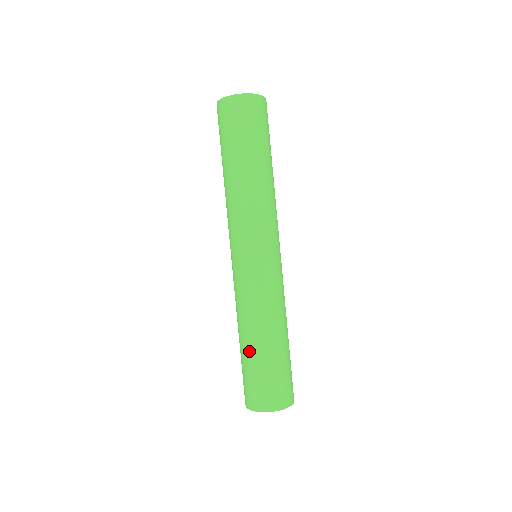
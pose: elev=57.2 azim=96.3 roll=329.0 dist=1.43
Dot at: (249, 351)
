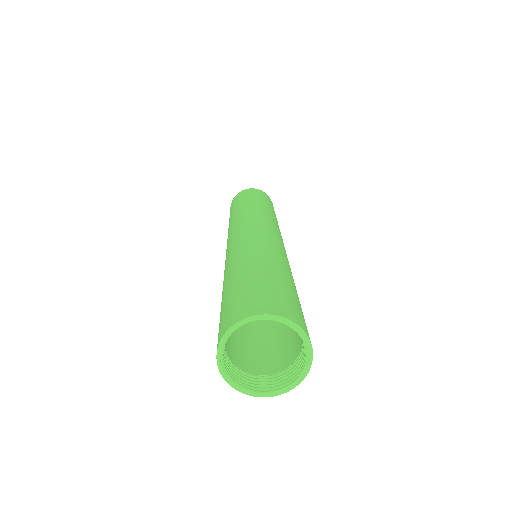
Dot at: (233, 279)
